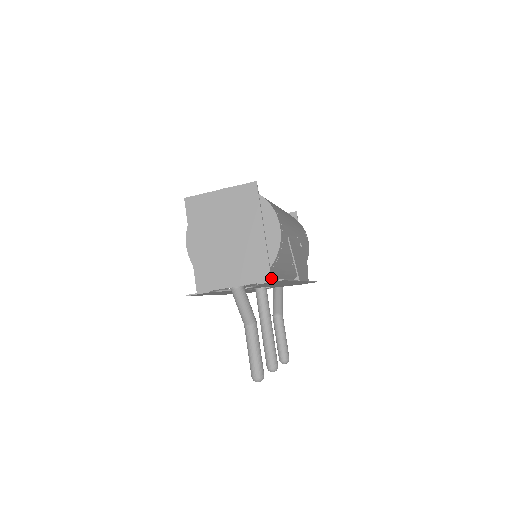
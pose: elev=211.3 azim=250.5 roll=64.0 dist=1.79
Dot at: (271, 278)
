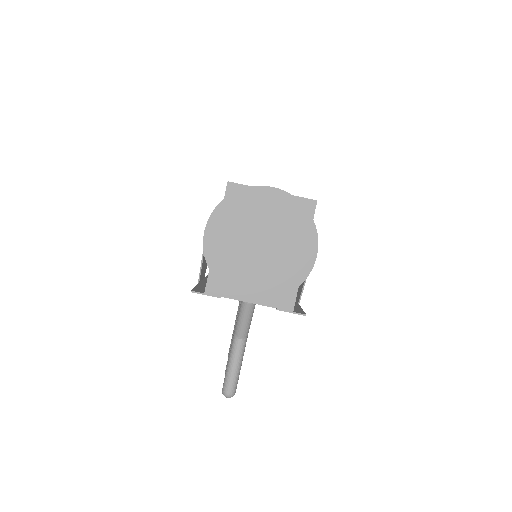
Dot at: occluded
